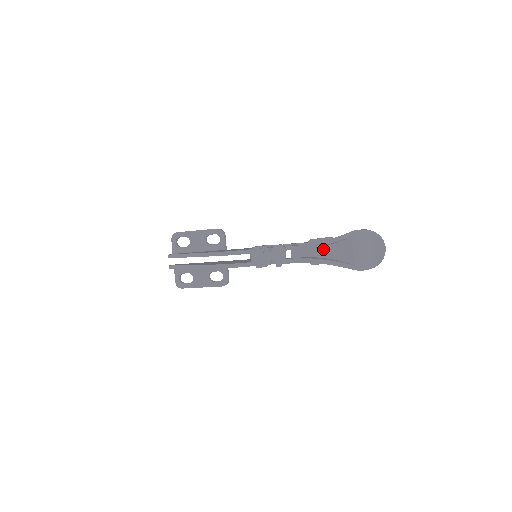
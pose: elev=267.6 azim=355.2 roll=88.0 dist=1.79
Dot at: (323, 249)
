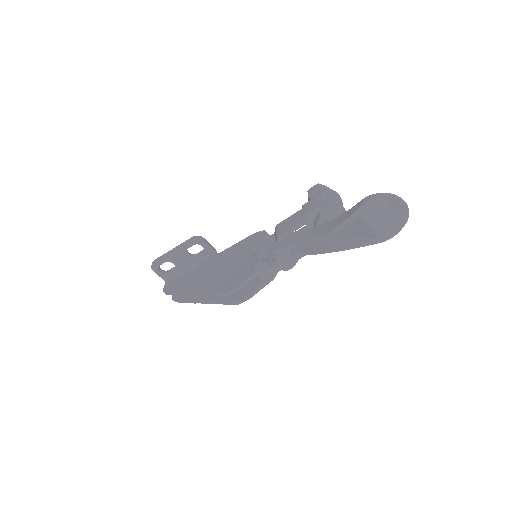
Dot at: occluded
